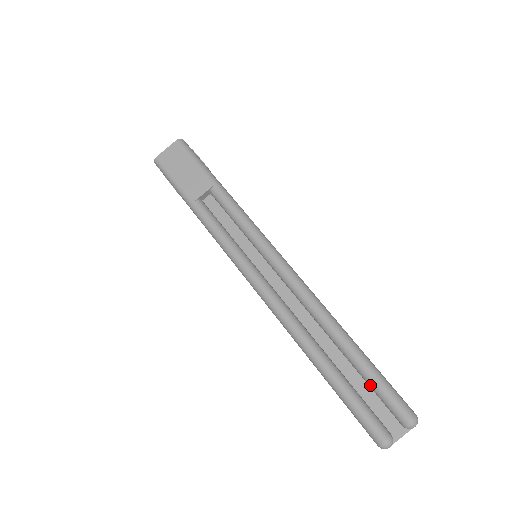
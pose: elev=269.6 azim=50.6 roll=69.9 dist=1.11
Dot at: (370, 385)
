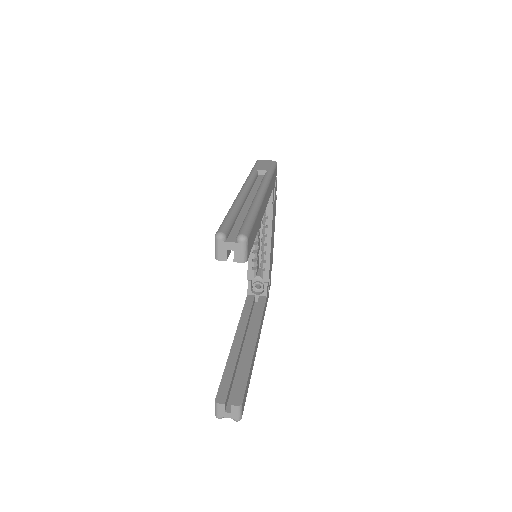
Dot at: (242, 224)
